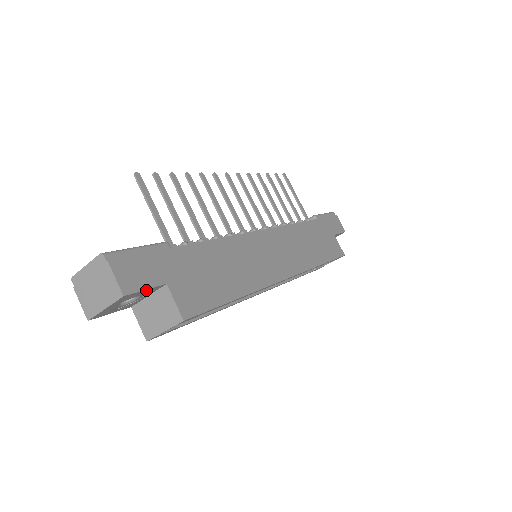
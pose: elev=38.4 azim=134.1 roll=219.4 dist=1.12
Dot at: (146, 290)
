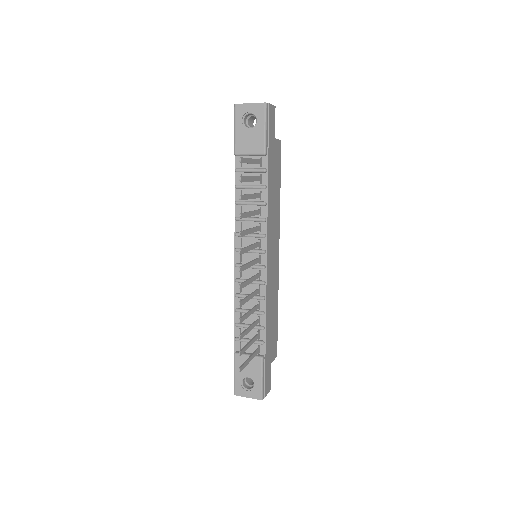
Dot at: (269, 375)
